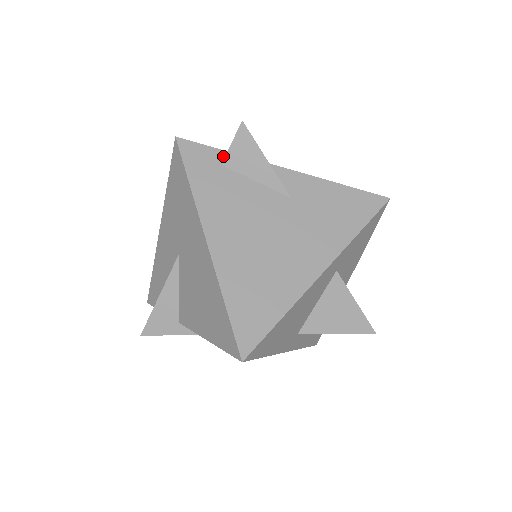
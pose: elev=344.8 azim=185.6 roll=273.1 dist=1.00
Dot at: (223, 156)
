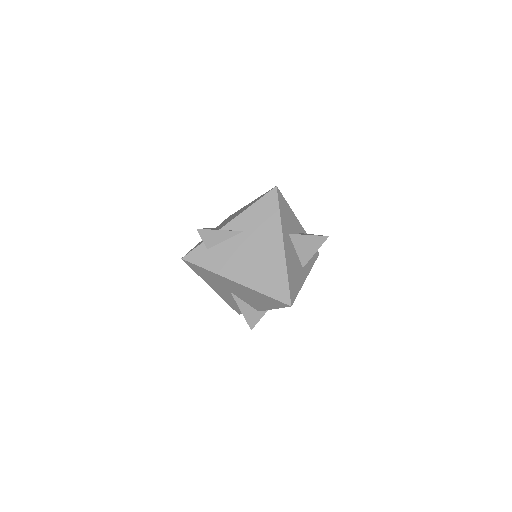
Dot at: (204, 245)
